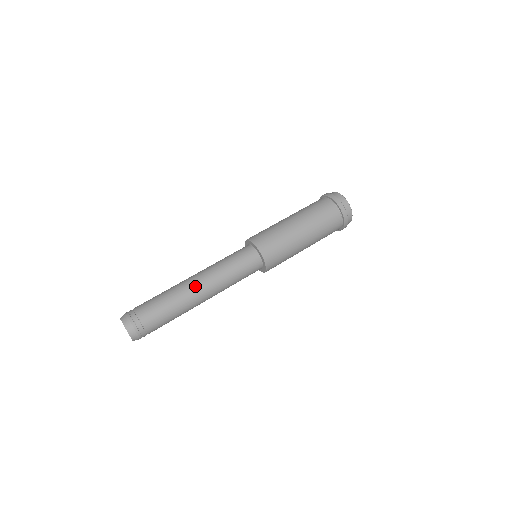
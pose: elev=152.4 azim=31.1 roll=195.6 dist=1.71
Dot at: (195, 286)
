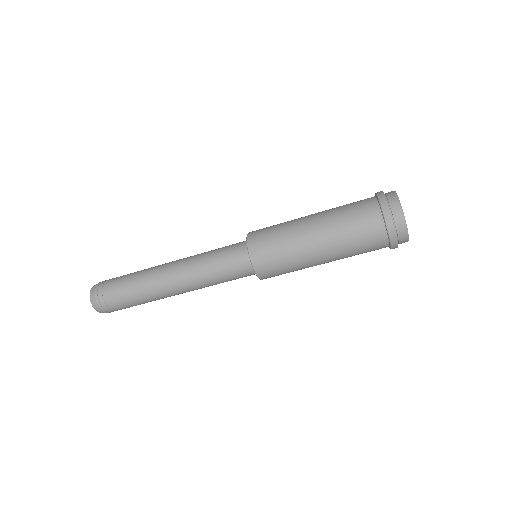
Dot at: (169, 286)
